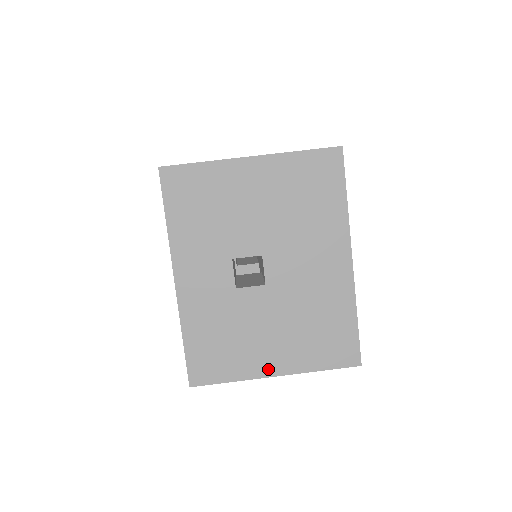
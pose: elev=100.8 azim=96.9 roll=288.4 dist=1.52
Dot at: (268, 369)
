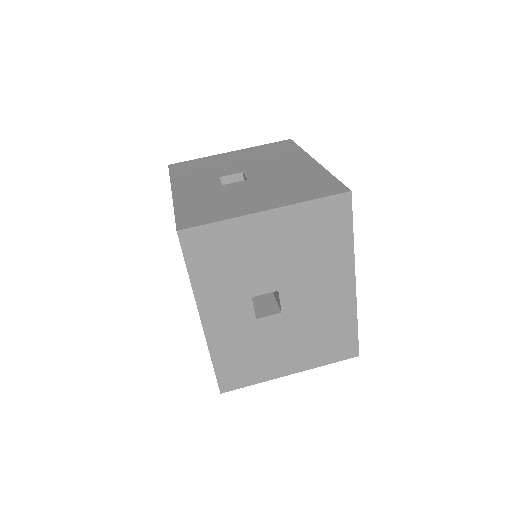
Dot at: (257, 209)
